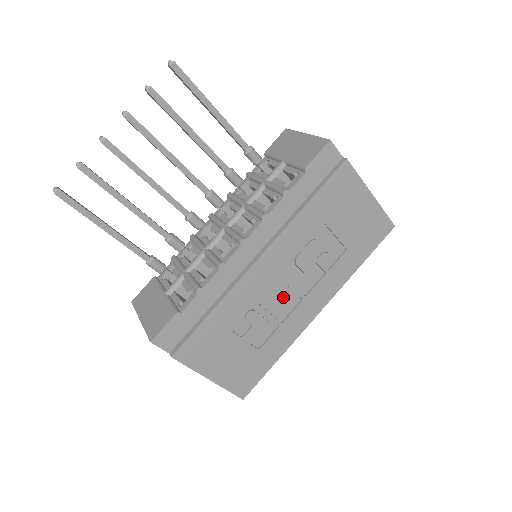
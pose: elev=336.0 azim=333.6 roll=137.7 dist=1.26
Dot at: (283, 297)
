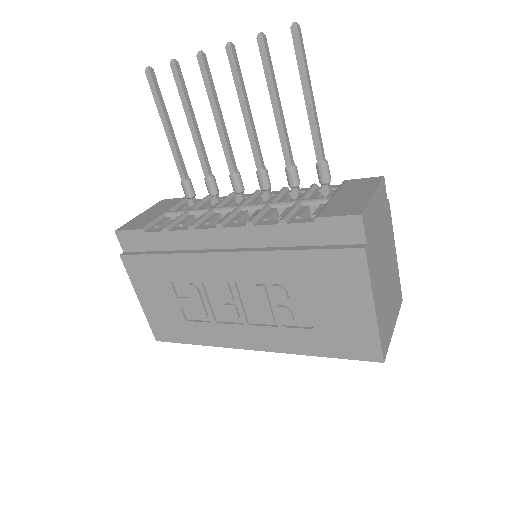
Dot at: (228, 304)
